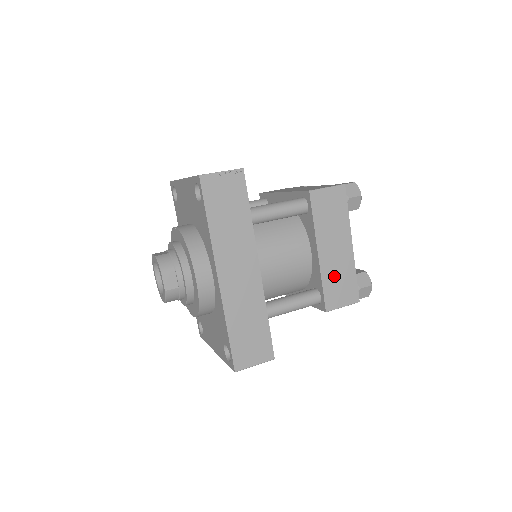
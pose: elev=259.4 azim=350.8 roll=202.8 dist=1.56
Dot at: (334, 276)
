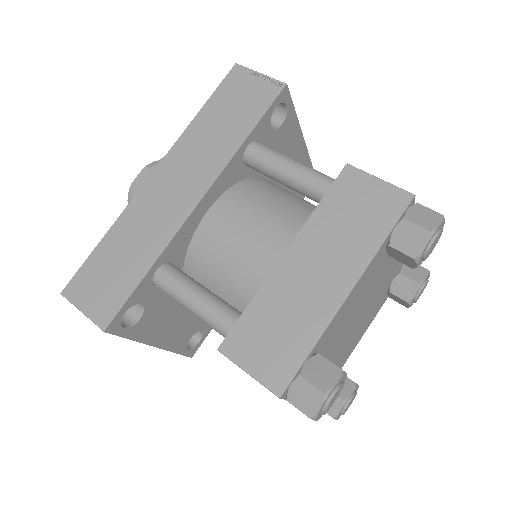
Dot at: (277, 310)
